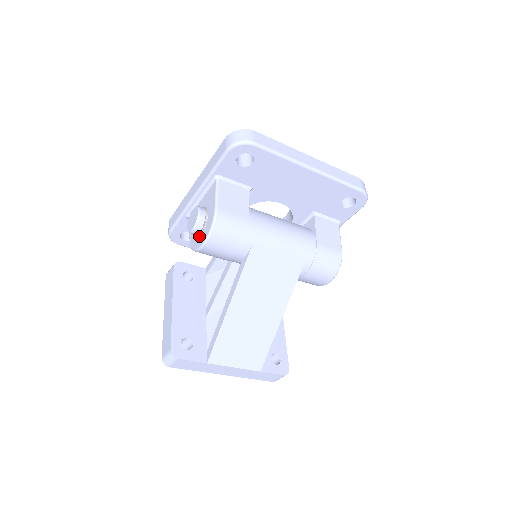
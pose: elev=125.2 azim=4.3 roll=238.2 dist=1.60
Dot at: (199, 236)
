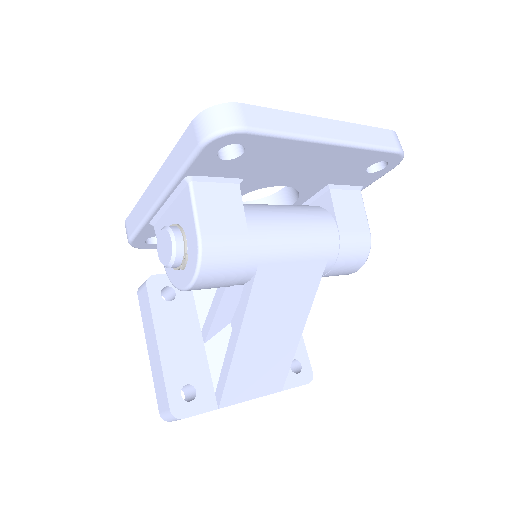
Dot at: (179, 269)
